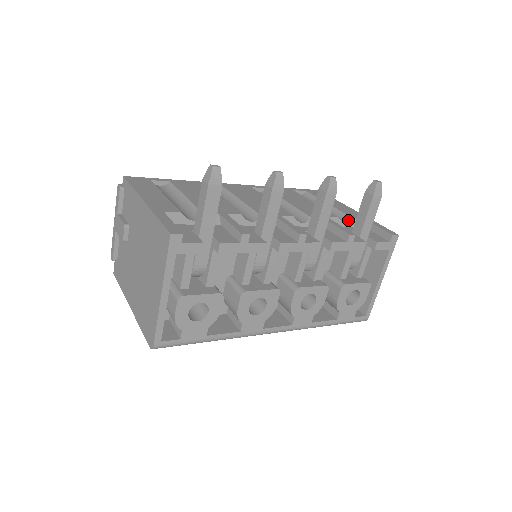
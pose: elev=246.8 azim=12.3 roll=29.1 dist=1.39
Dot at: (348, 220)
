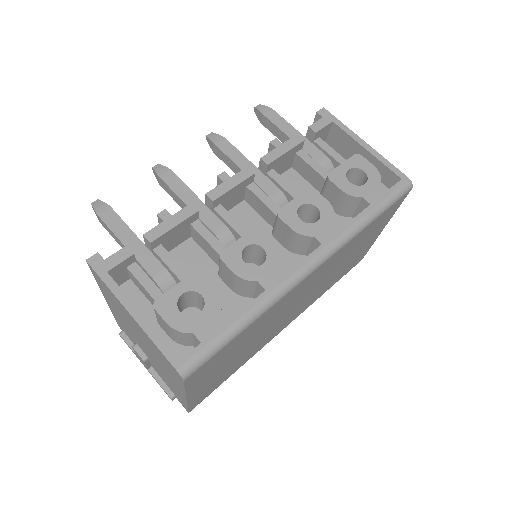
Dot at: occluded
